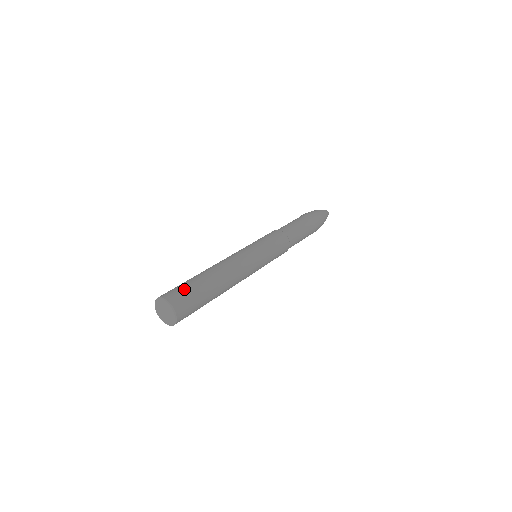
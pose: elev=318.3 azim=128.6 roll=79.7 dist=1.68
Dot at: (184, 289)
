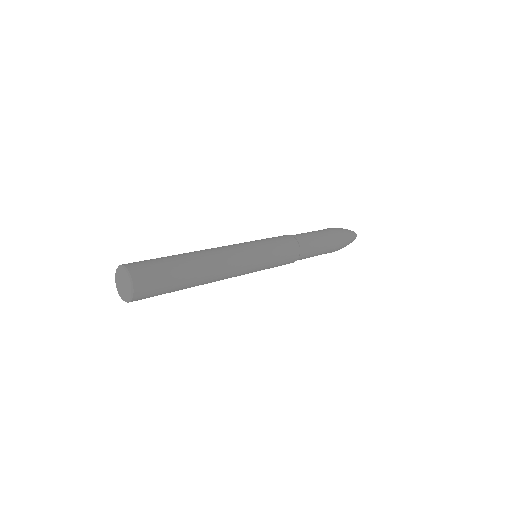
Dot at: (158, 272)
